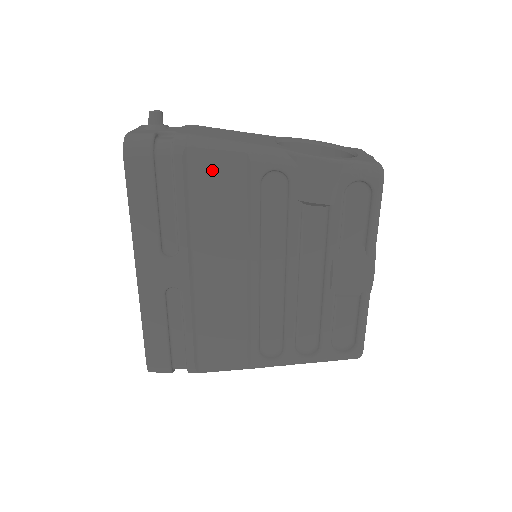
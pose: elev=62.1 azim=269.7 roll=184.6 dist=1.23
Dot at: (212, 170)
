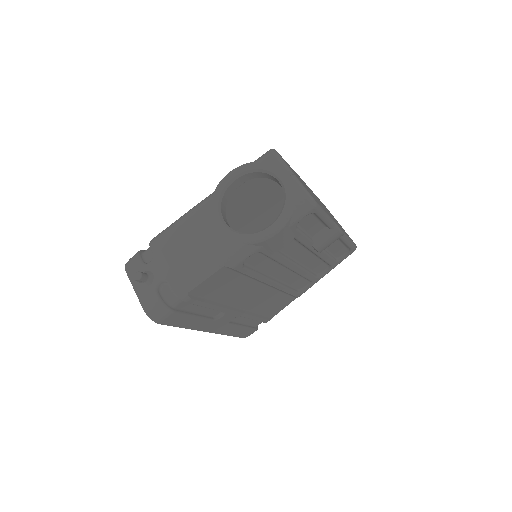
Dot at: (211, 285)
